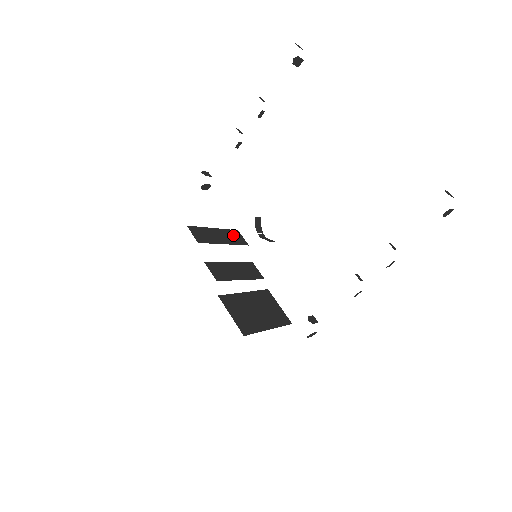
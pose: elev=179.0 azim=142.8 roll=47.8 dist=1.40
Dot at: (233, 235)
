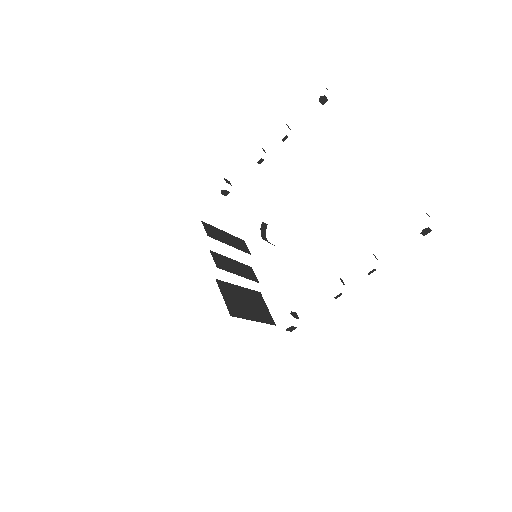
Dot at: (239, 242)
